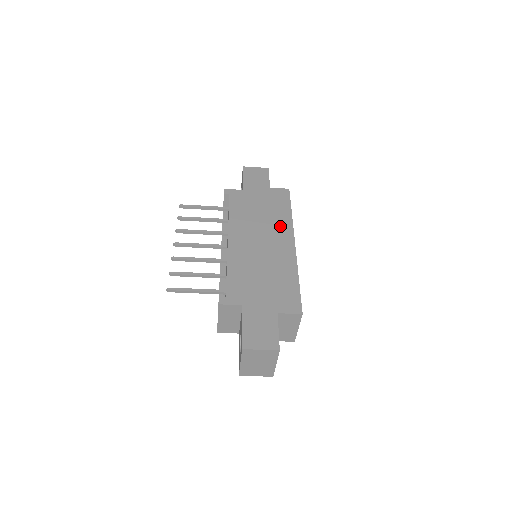
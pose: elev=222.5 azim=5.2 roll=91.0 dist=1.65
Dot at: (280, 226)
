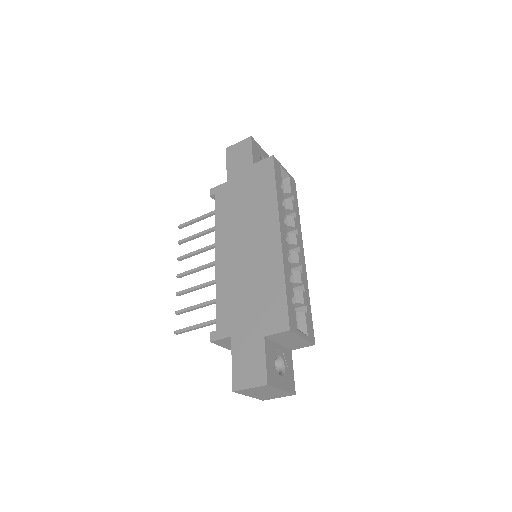
Dot at: (264, 215)
